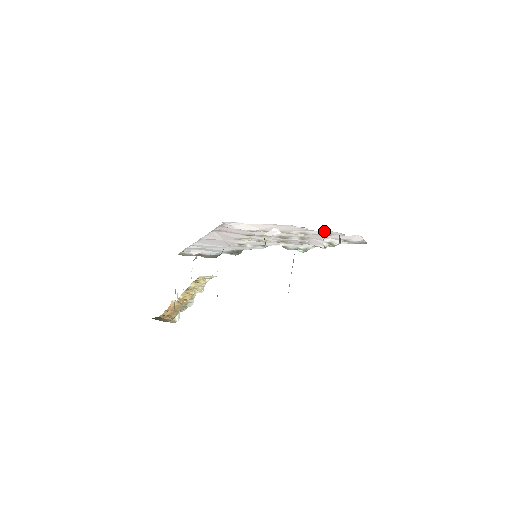
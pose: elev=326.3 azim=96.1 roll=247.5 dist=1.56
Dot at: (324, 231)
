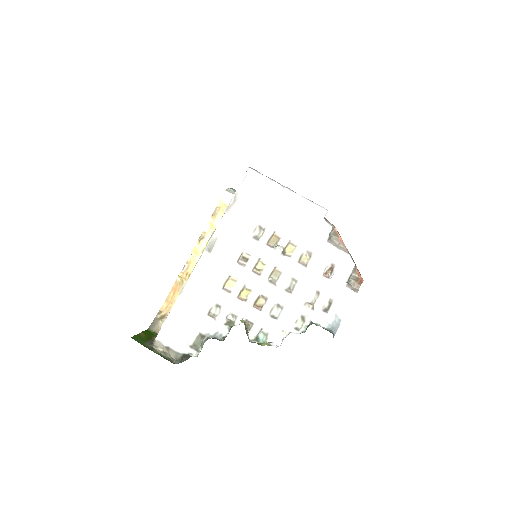
Dot at: (337, 253)
